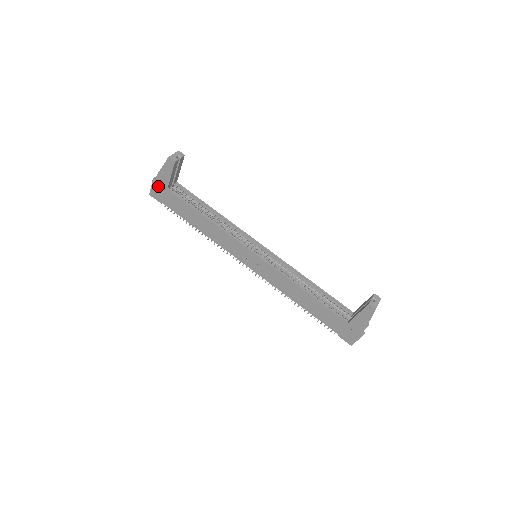
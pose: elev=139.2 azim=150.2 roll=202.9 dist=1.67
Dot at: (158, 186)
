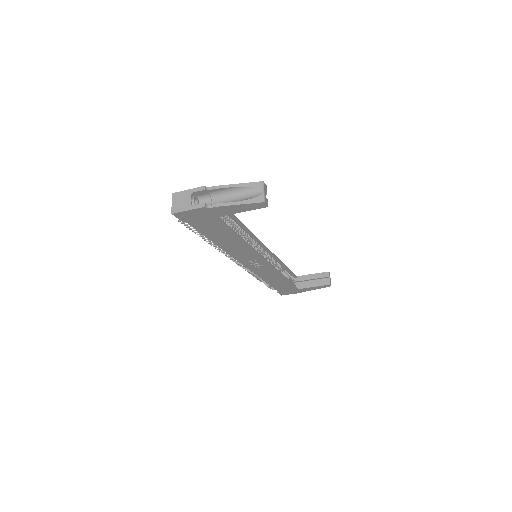
Dot at: (203, 213)
